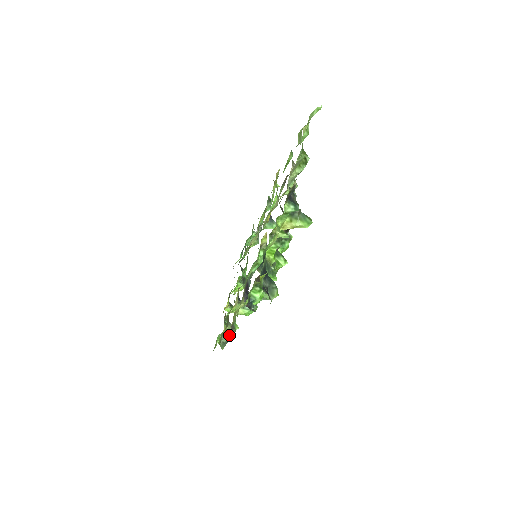
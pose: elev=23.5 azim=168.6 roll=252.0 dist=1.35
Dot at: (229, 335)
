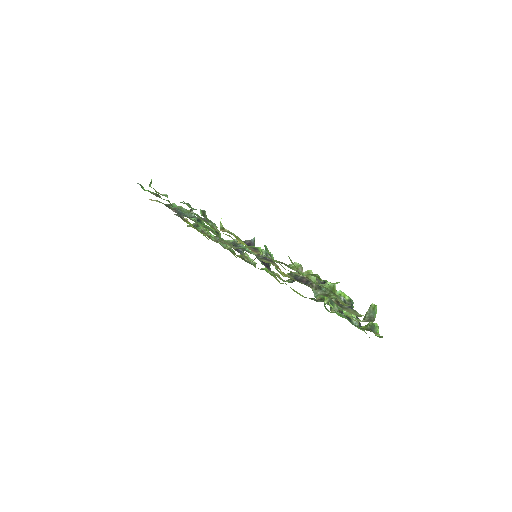
Dot at: occluded
